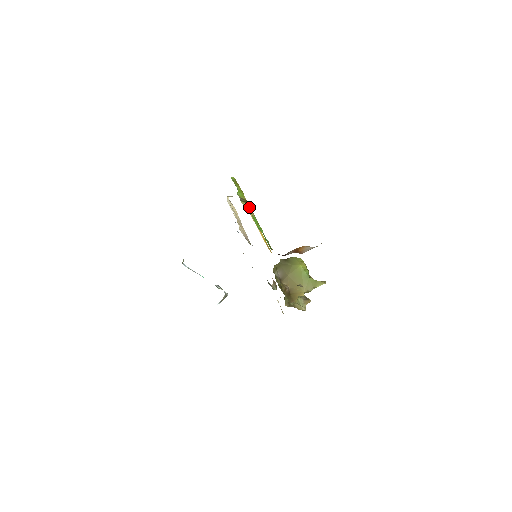
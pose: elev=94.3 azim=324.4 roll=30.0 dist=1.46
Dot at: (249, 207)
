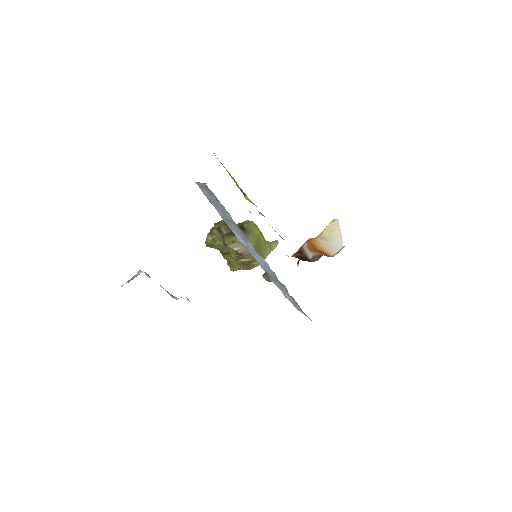
Dot at: (251, 201)
